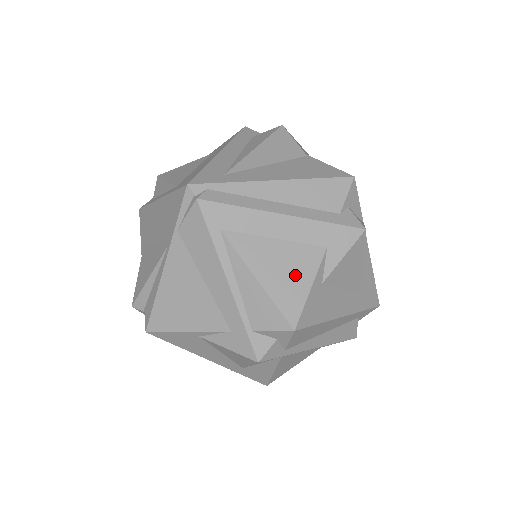
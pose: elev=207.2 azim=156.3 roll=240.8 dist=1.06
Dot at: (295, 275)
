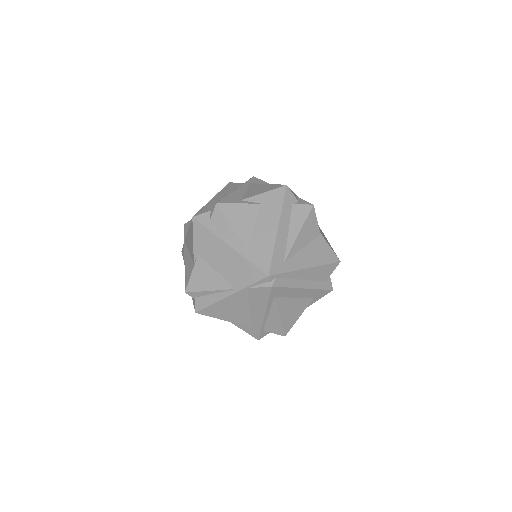
Dot at: (296, 313)
